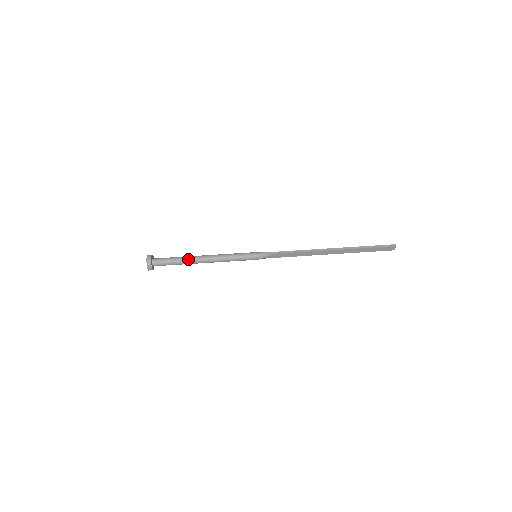
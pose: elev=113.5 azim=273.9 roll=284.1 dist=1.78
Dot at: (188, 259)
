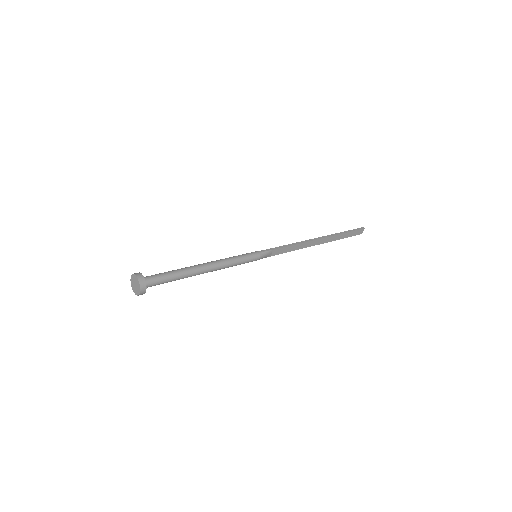
Dot at: (187, 270)
